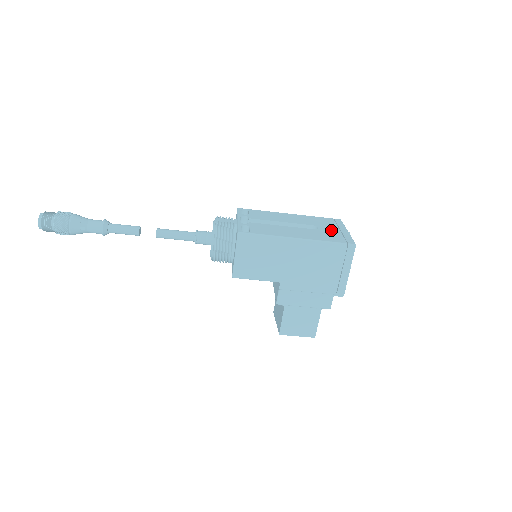
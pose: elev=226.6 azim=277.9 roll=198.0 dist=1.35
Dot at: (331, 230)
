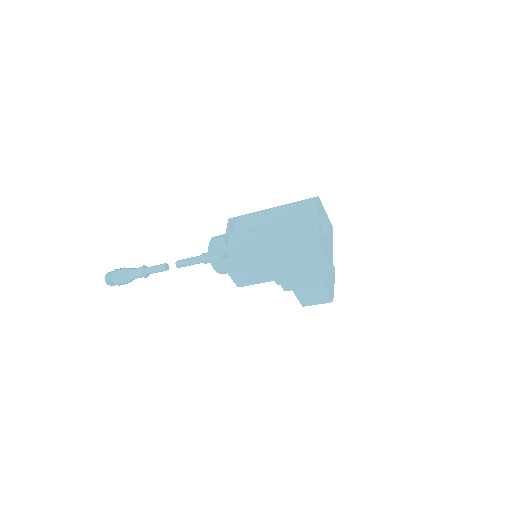
Dot at: (301, 223)
